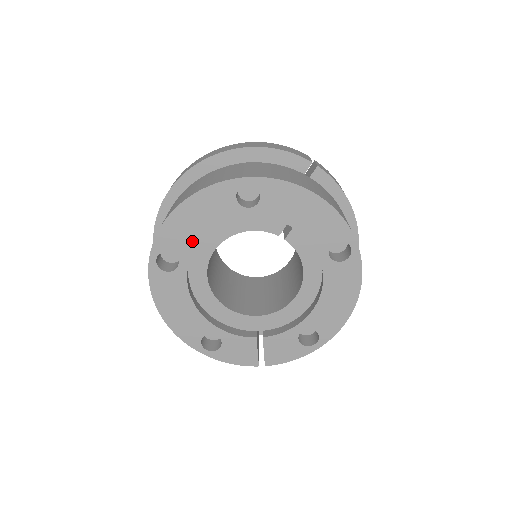
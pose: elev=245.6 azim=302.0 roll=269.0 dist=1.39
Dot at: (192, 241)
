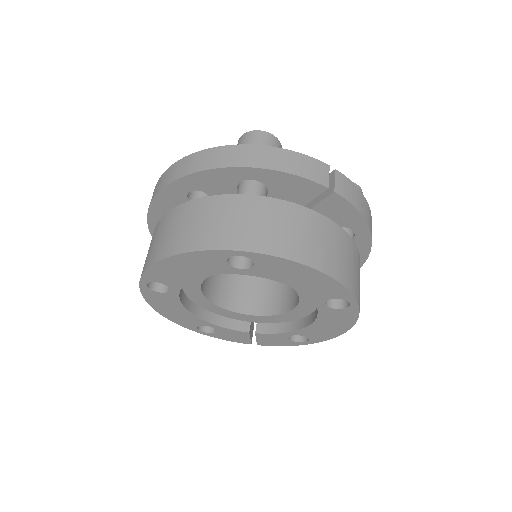
Dot at: (182, 280)
